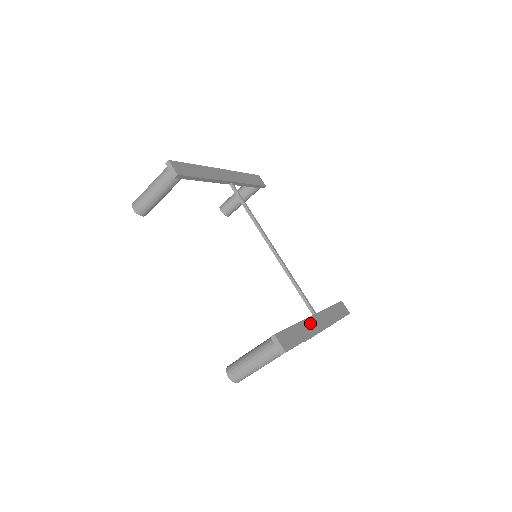
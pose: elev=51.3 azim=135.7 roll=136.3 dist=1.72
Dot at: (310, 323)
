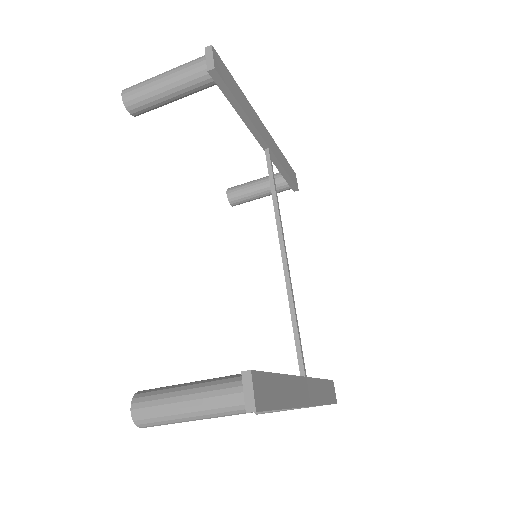
Dot at: (297, 386)
